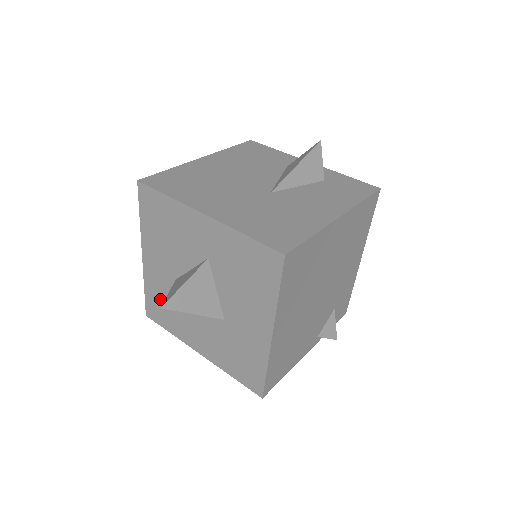
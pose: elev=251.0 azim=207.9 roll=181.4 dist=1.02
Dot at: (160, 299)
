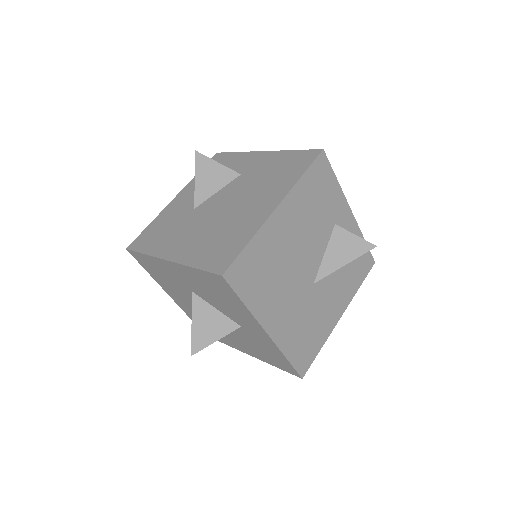
Dot at: (159, 270)
